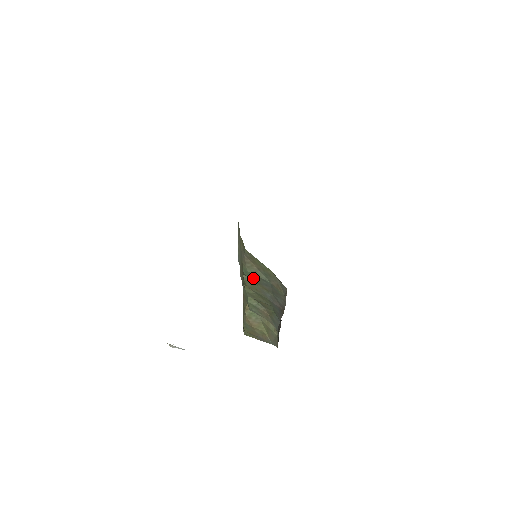
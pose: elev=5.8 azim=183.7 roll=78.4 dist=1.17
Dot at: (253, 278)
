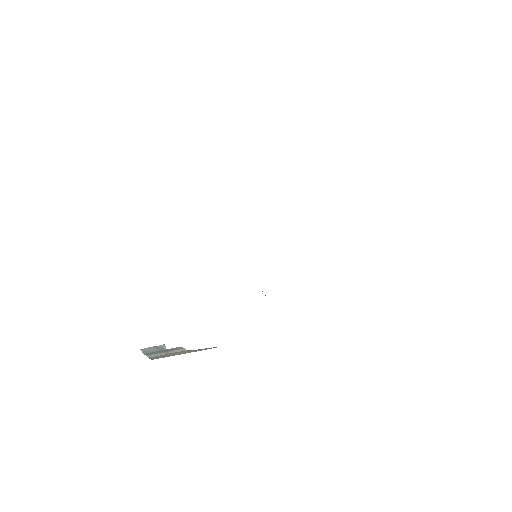
Dot at: occluded
